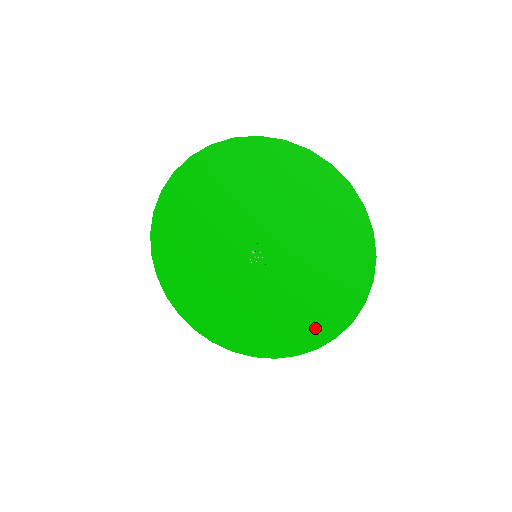
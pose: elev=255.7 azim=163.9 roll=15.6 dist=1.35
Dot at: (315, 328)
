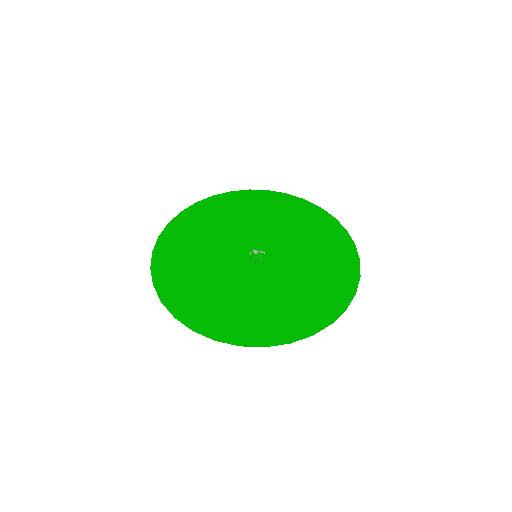
Dot at: (253, 328)
